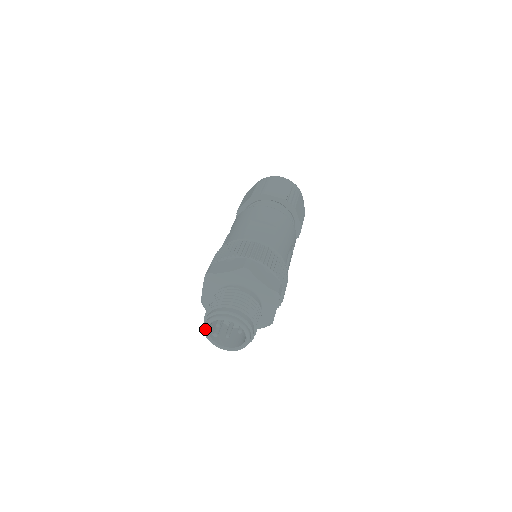
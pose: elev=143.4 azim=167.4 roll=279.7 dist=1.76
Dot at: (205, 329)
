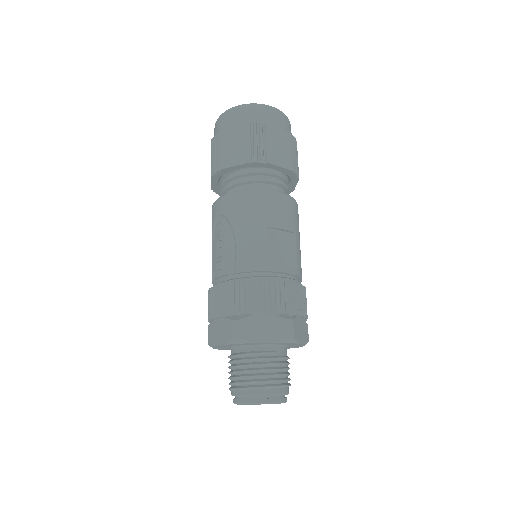
Dot at: (239, 404)
